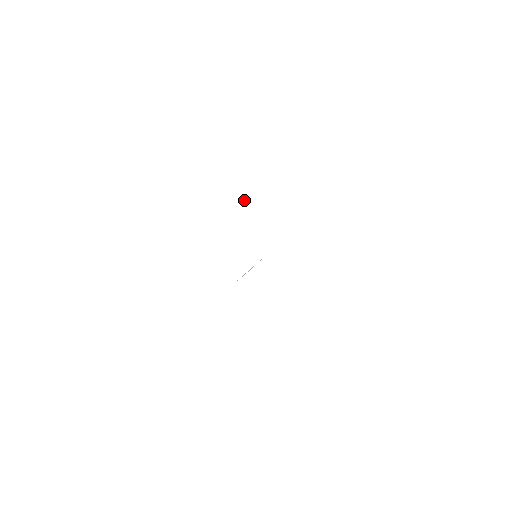
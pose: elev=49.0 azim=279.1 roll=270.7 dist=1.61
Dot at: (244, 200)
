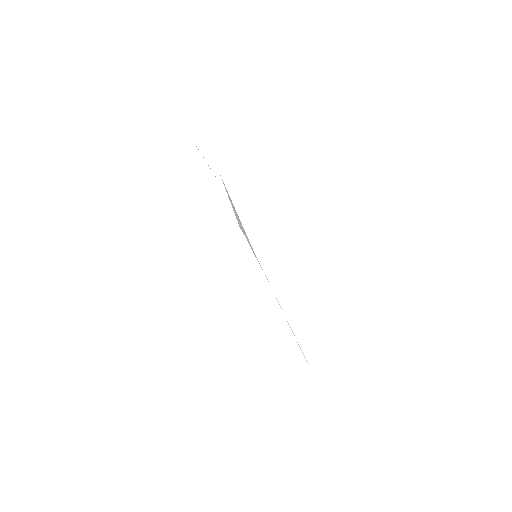
Dot at: occluded
